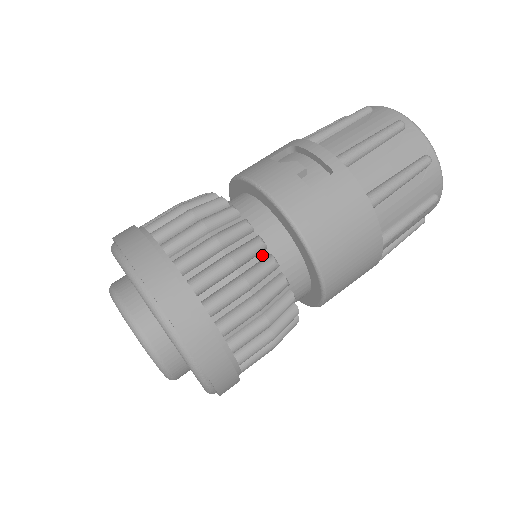
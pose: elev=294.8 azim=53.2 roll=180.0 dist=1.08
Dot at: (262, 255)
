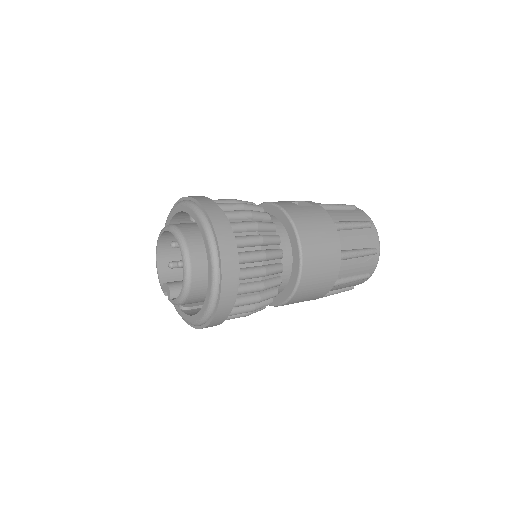
Dot at: occluded
